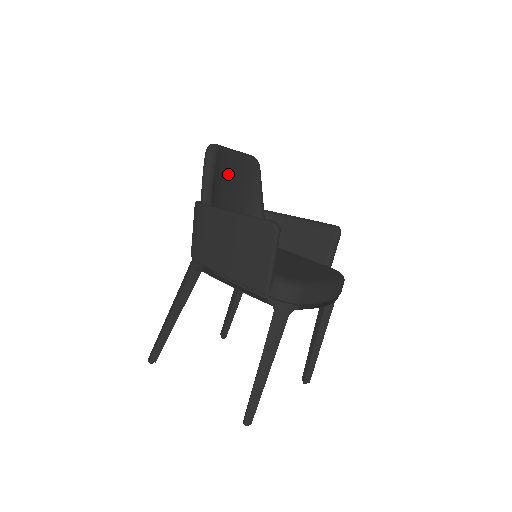
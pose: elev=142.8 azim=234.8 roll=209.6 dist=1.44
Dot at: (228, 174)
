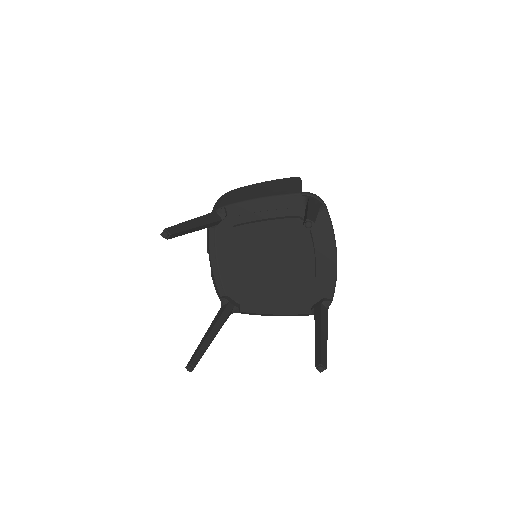
Dot at: occluded
